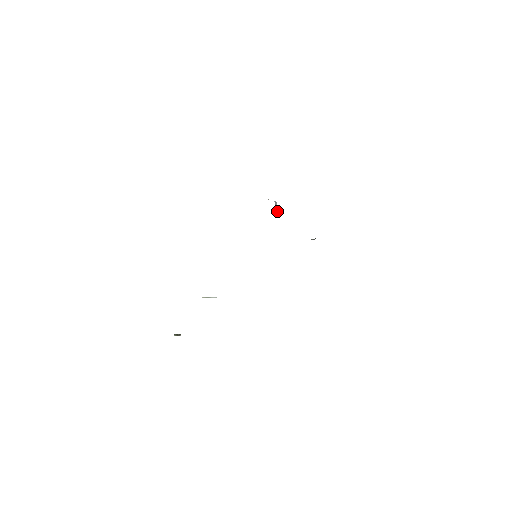
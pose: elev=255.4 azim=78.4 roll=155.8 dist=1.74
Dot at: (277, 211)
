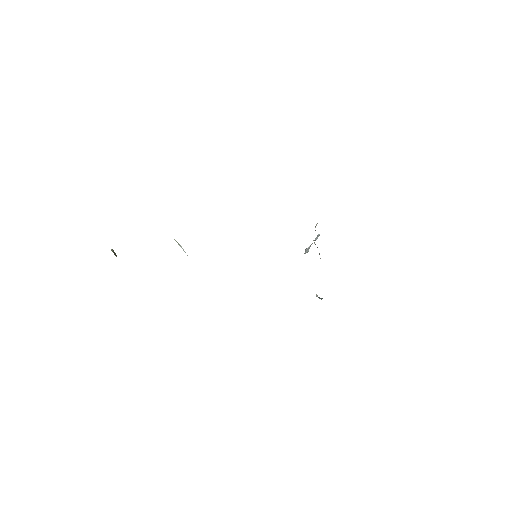
Dot at: (308, 249)
